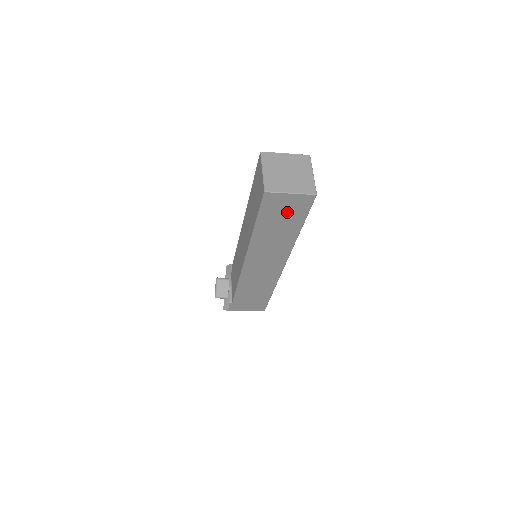
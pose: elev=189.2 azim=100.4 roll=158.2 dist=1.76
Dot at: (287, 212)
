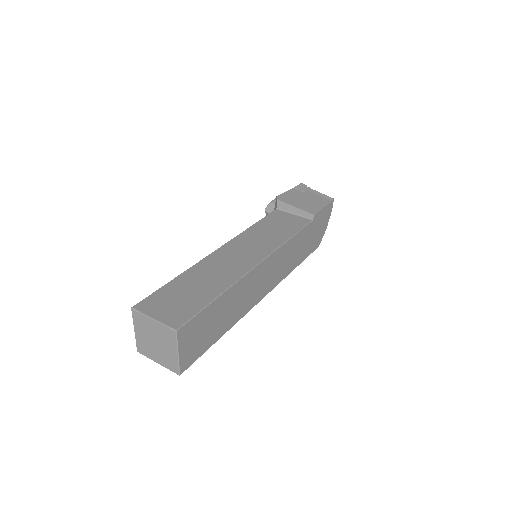
Dot at: occluded
